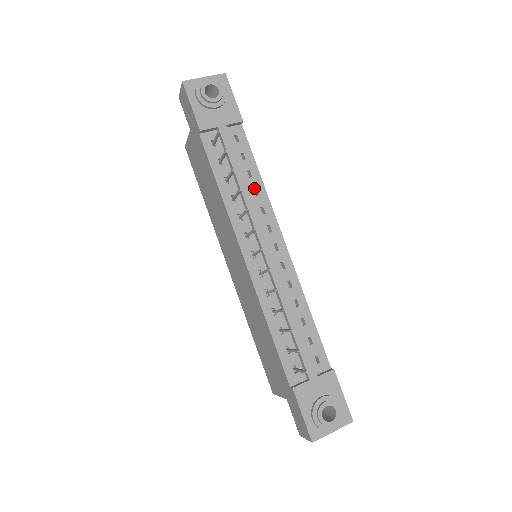
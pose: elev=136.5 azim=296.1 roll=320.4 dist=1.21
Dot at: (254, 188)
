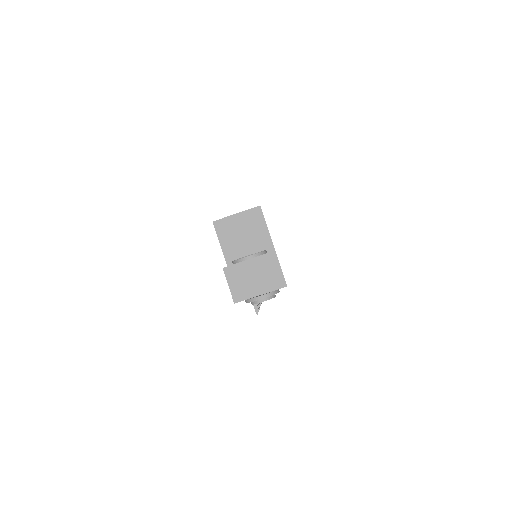
Dot at: occluded
